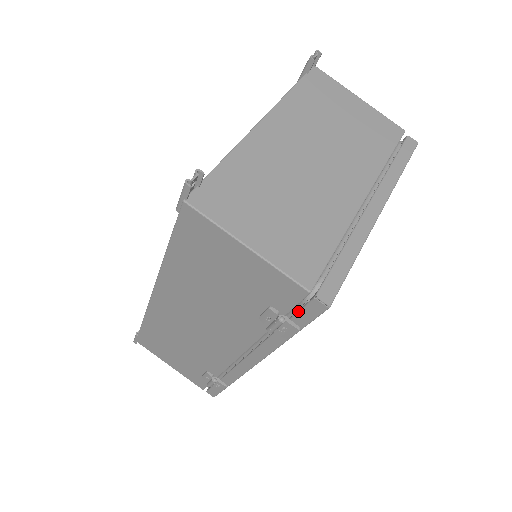
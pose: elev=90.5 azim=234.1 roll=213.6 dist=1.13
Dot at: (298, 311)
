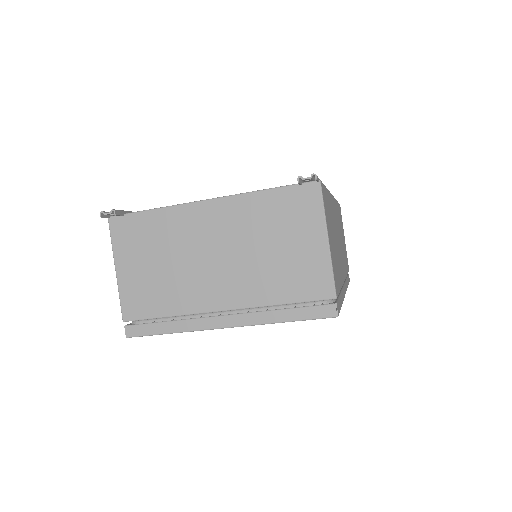
Dot at: occluded
